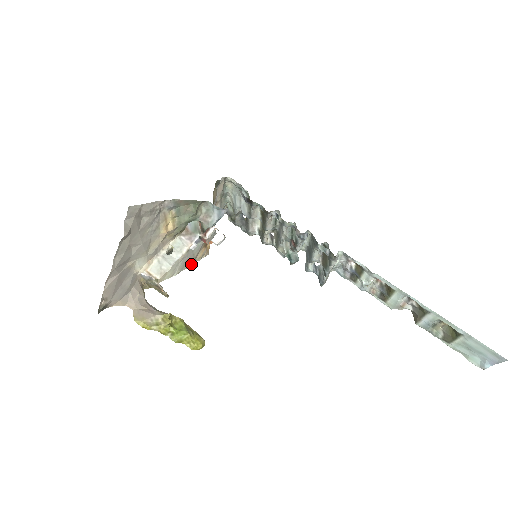
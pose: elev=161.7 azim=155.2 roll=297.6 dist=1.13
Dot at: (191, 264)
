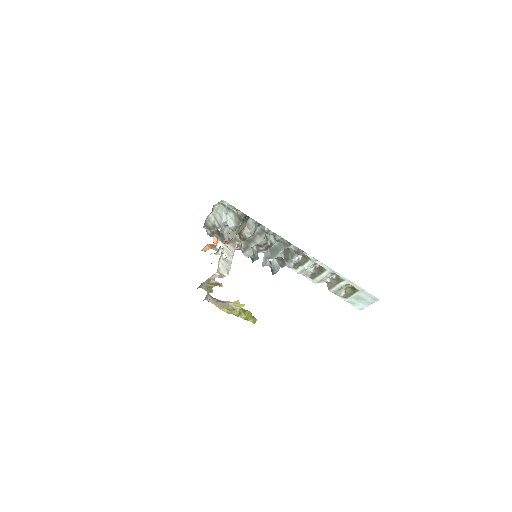
Dot at: occluded
